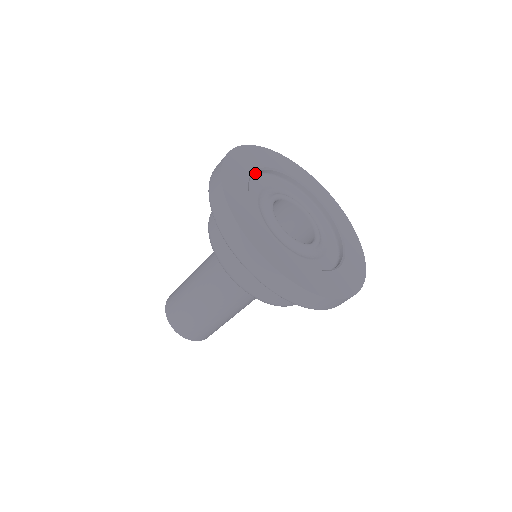
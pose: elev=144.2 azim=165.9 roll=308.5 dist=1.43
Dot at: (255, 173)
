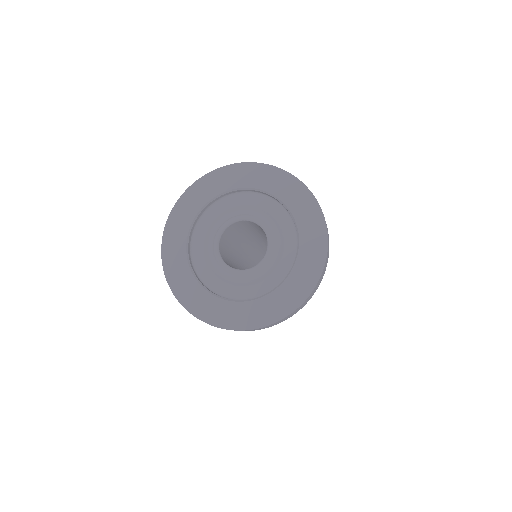
Dot at: (193, 227)
